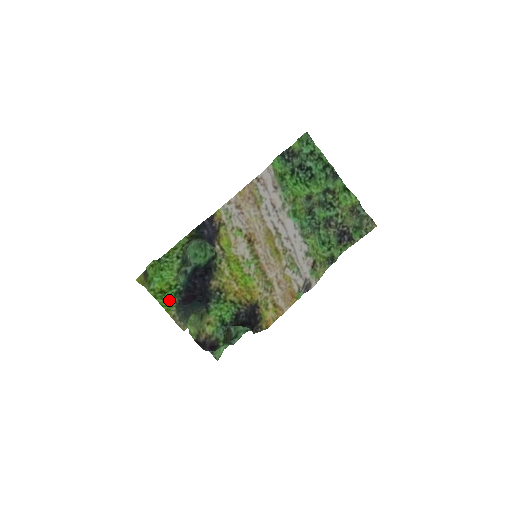
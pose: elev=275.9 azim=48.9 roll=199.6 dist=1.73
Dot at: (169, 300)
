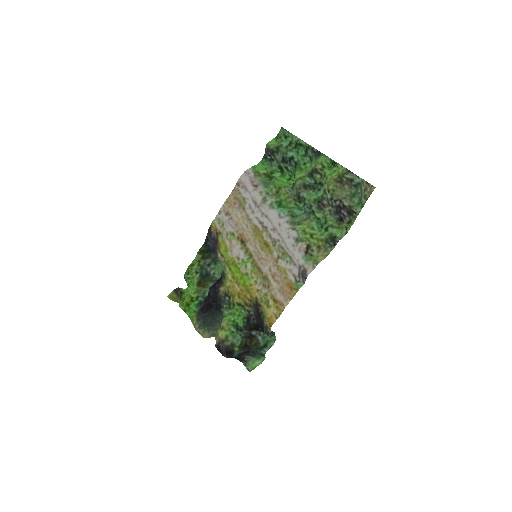
Dot at: (193, 311)
